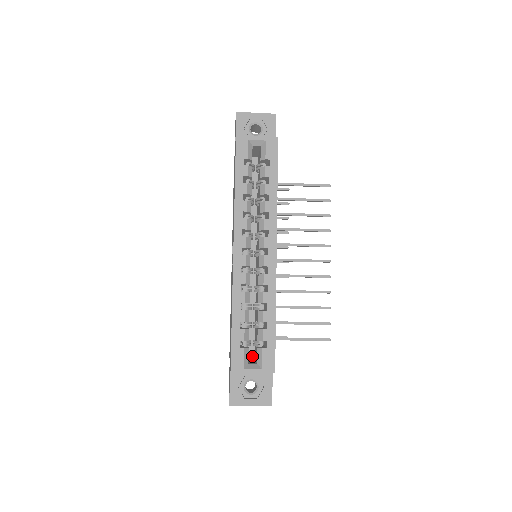
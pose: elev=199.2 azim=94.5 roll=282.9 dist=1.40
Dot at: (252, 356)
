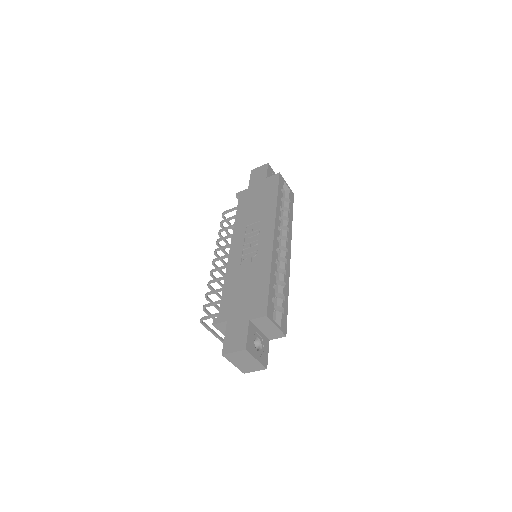
Dot at: occluded
